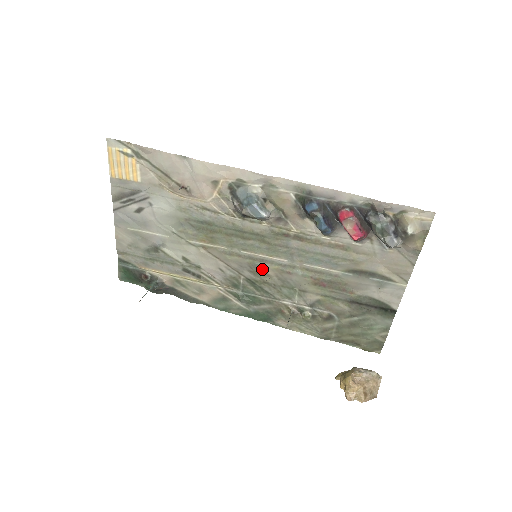
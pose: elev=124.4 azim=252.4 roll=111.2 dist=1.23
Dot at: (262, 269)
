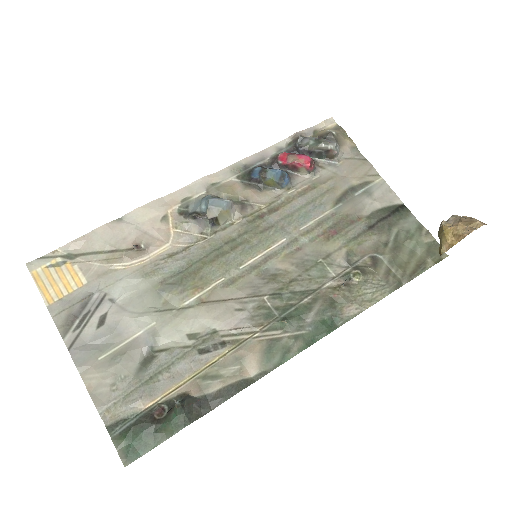
Dot at: (274, 270)
